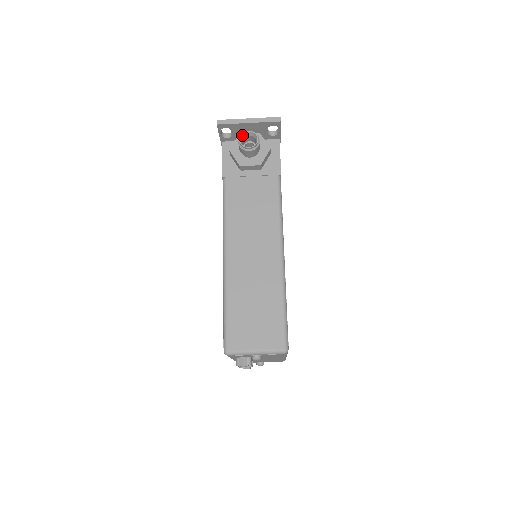
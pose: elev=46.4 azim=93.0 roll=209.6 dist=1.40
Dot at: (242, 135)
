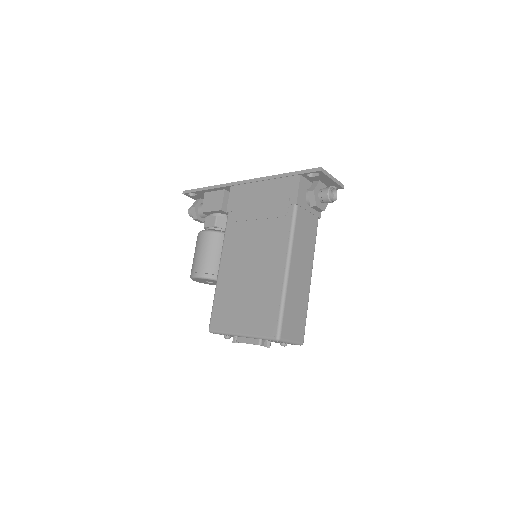
Dot at: (331, 189)
